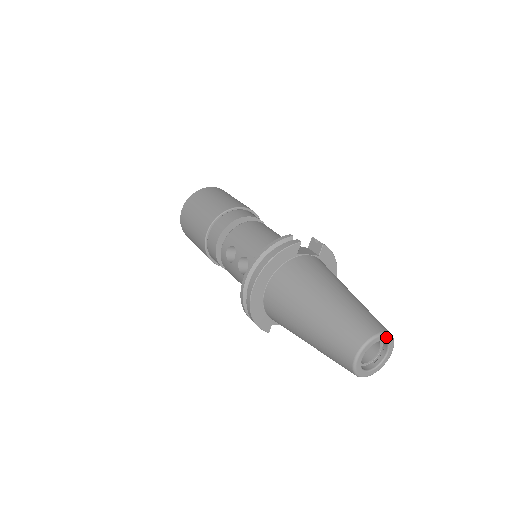
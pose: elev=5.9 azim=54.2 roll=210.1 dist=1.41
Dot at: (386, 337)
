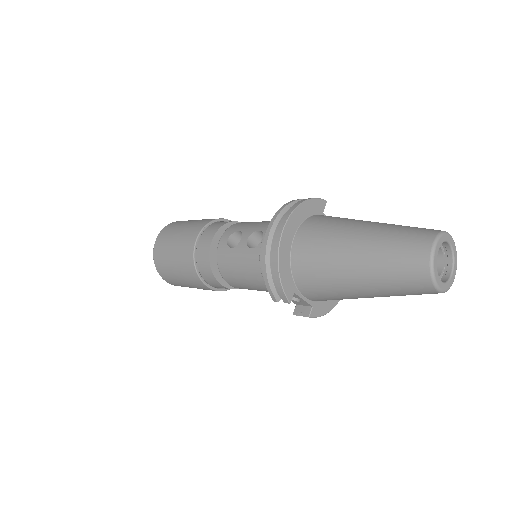
Dot at: (452, 242)
